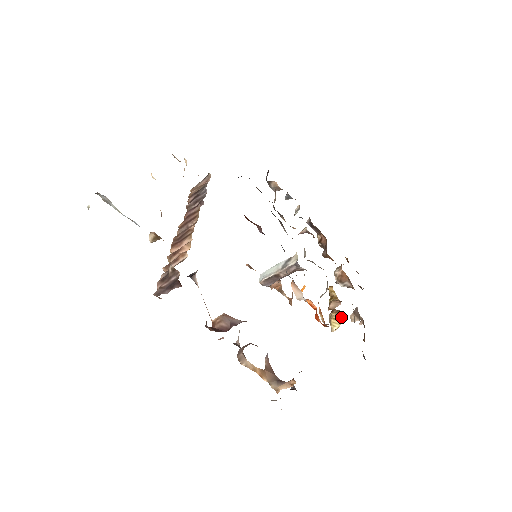
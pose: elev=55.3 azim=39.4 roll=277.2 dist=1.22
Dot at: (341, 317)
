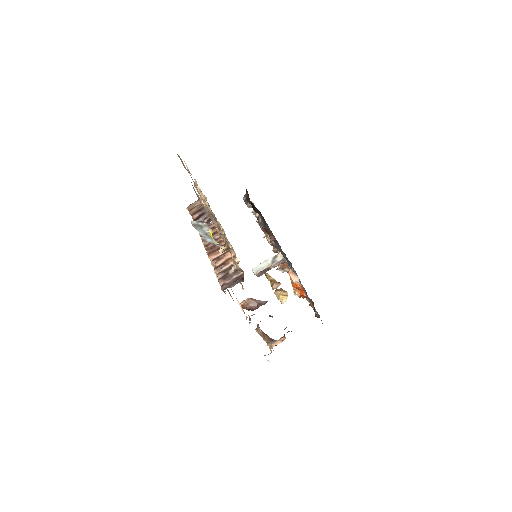
Dot at: (286, 293)
